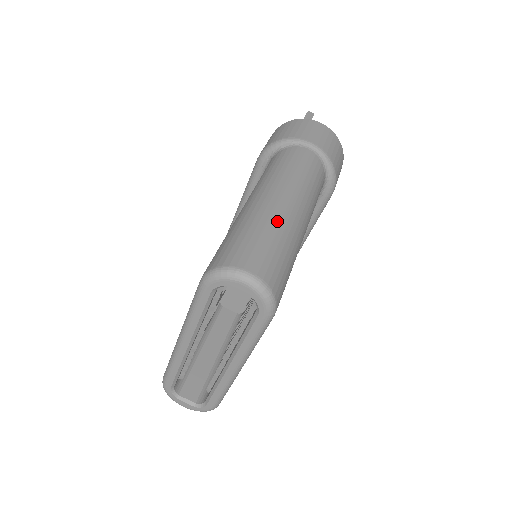
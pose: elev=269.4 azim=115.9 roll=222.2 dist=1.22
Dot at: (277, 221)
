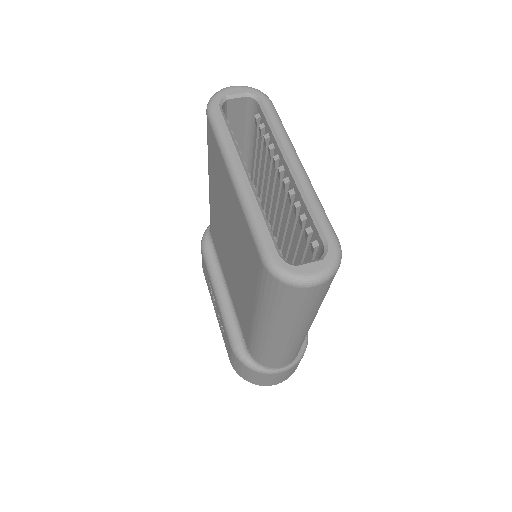
Dot at: occluded
